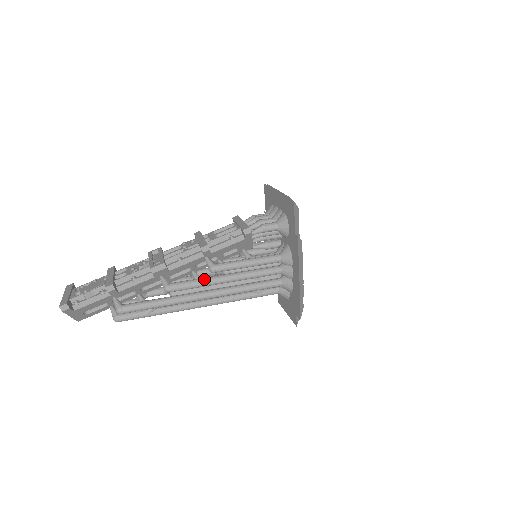
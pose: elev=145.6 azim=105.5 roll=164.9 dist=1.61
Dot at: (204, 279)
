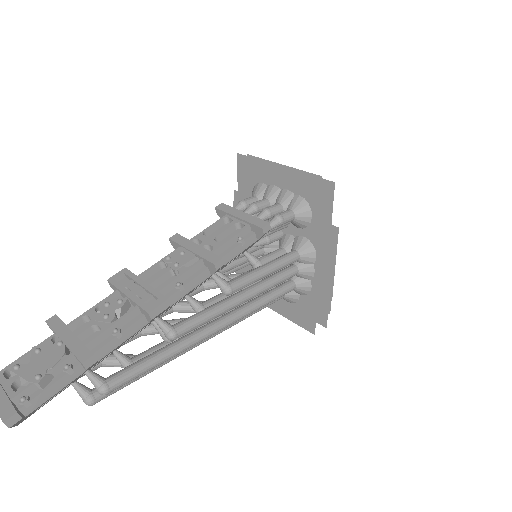
Dot at: (217, 307)
